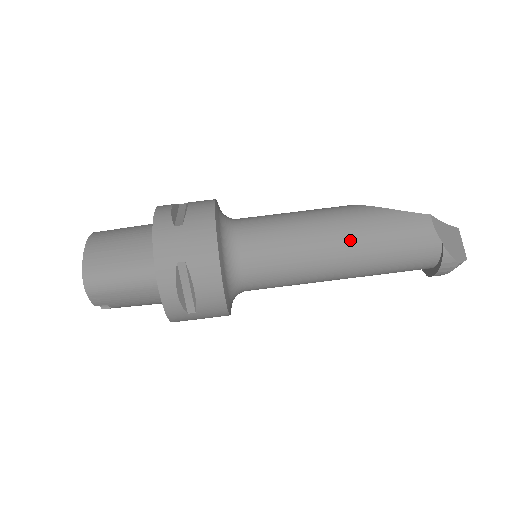
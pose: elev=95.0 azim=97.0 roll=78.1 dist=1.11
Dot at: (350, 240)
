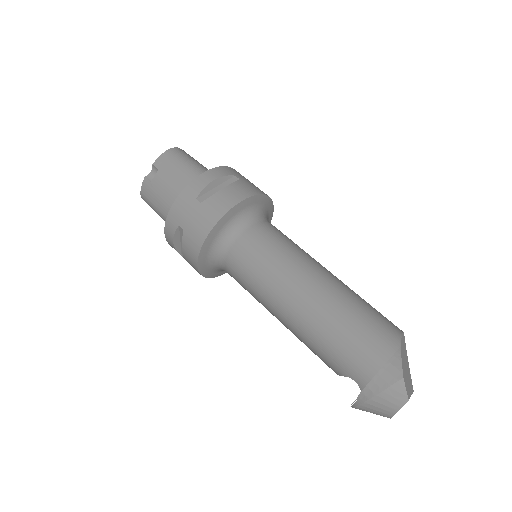
Dot at: (335, 281)
